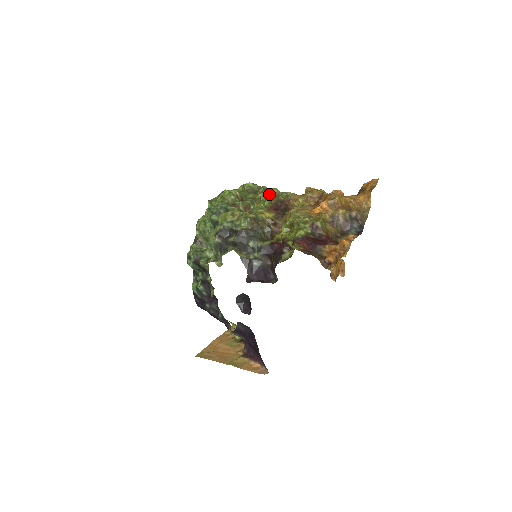
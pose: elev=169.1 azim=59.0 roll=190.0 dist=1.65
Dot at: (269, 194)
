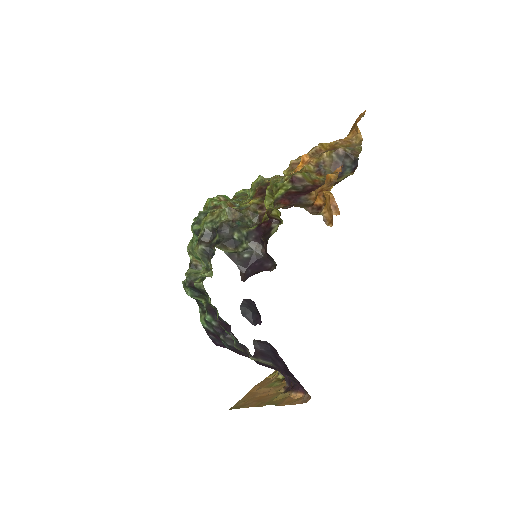
Dot at: (253, 184)
